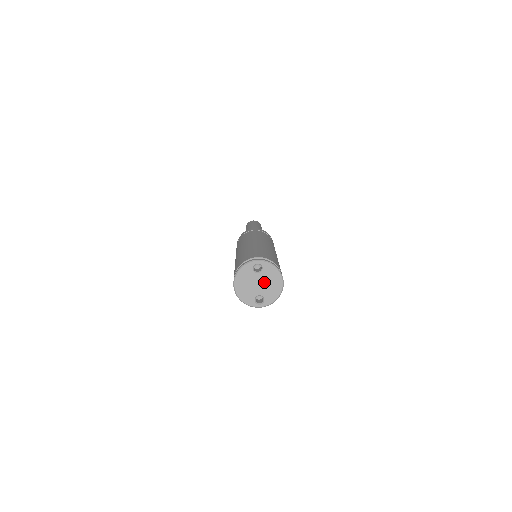
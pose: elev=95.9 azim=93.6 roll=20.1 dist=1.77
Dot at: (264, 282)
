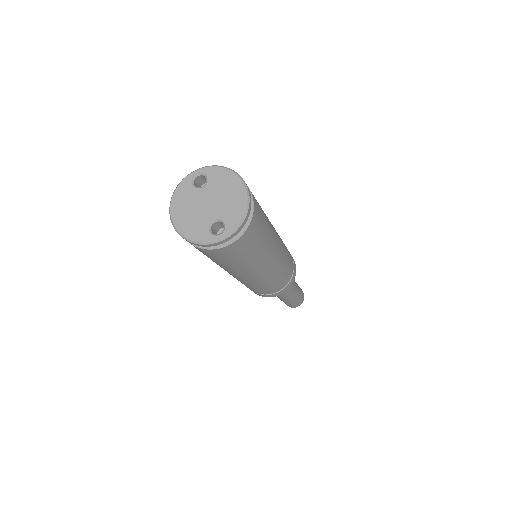
Dot at: (215, 197)
